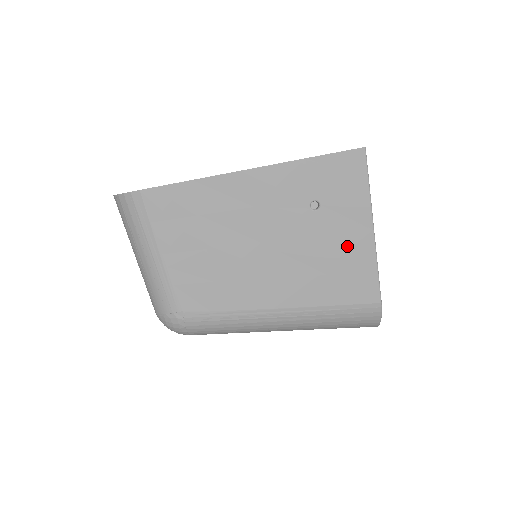
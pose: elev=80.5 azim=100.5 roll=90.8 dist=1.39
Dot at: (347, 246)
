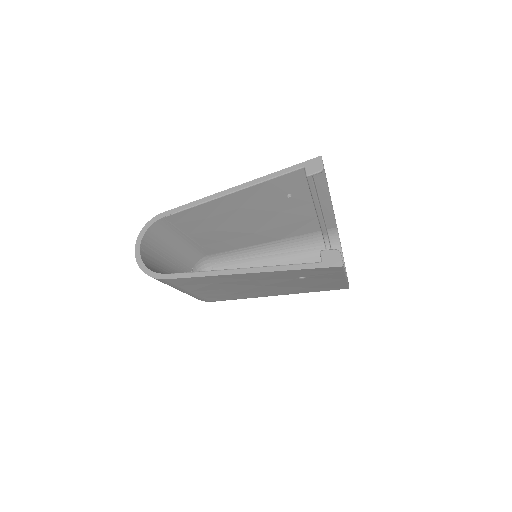
Dot at: (326, 283)
